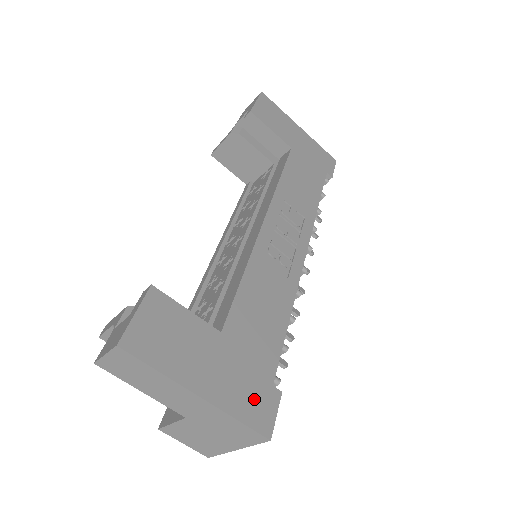
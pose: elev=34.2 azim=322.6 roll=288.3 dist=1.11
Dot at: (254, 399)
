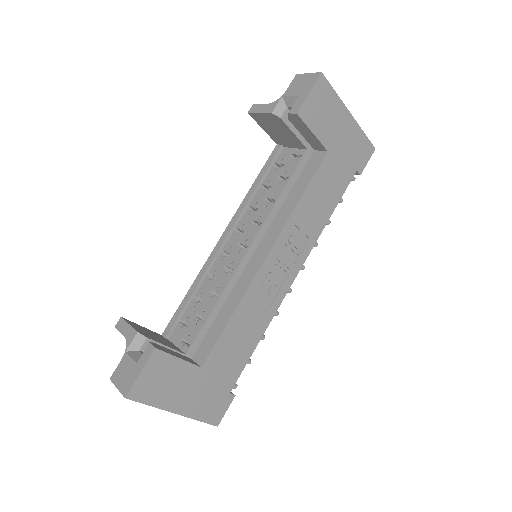
Dot at: (214, 405)
